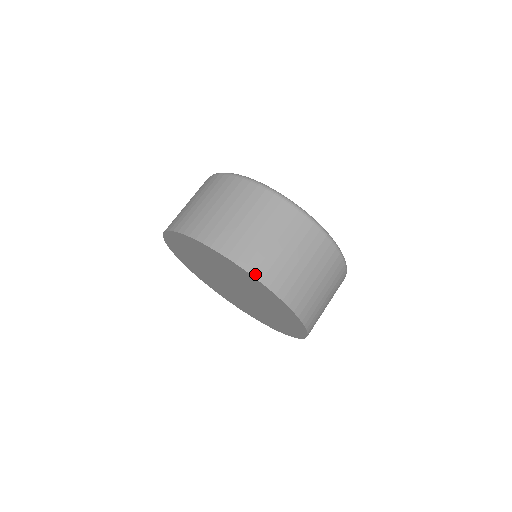
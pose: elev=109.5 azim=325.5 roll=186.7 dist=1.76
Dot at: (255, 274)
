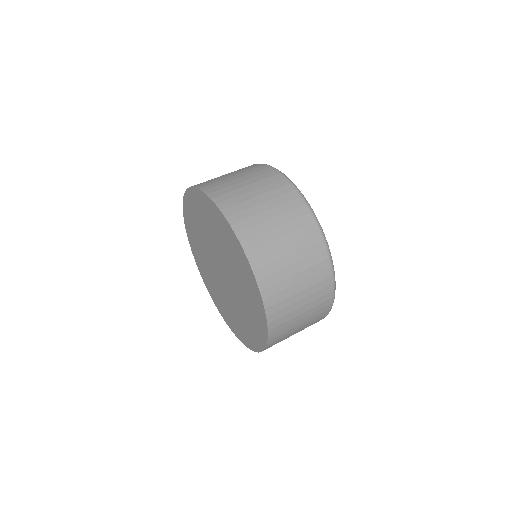
Dot at: (263, 291)
